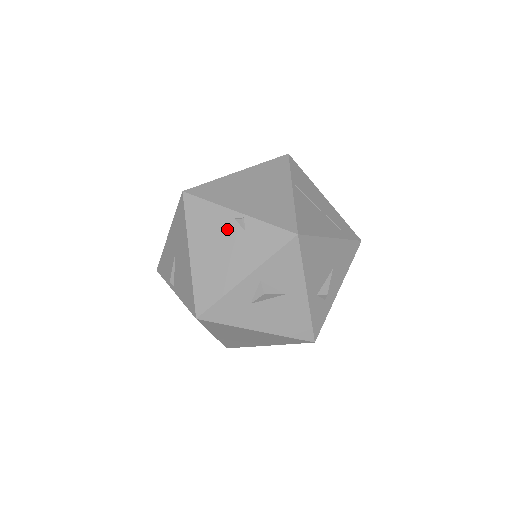
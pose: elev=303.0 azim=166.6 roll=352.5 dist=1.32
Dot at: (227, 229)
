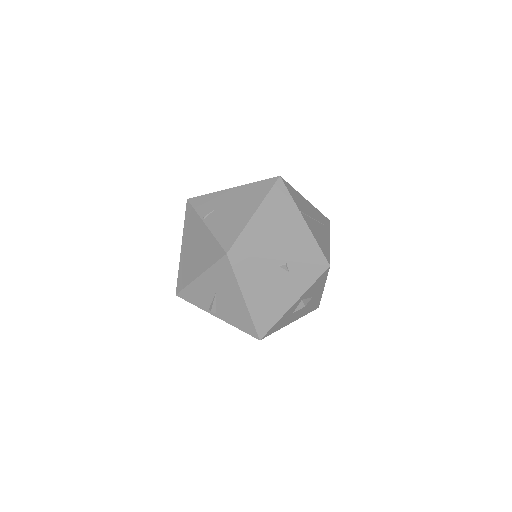
Dot at: (274, 274)
